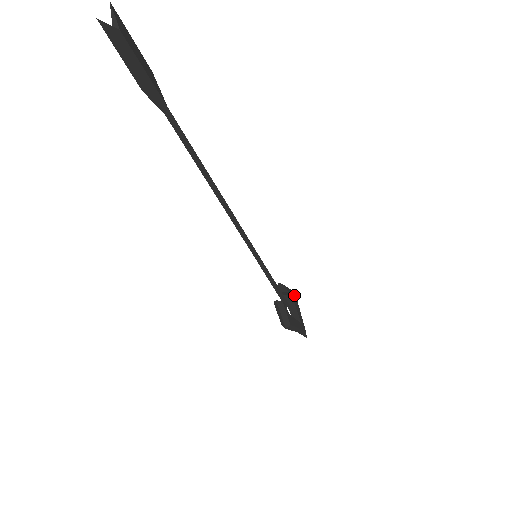
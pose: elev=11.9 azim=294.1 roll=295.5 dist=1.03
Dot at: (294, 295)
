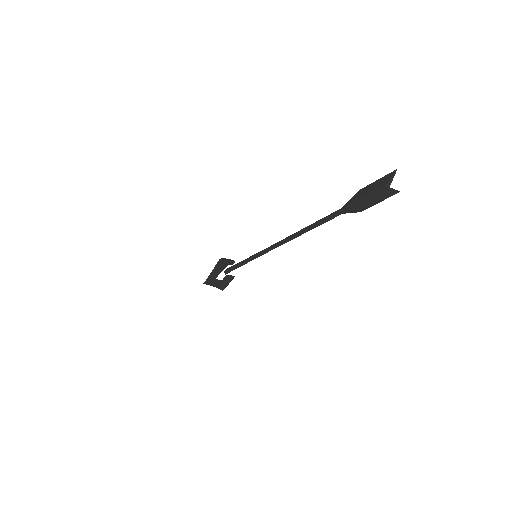
Dot at: occluded
